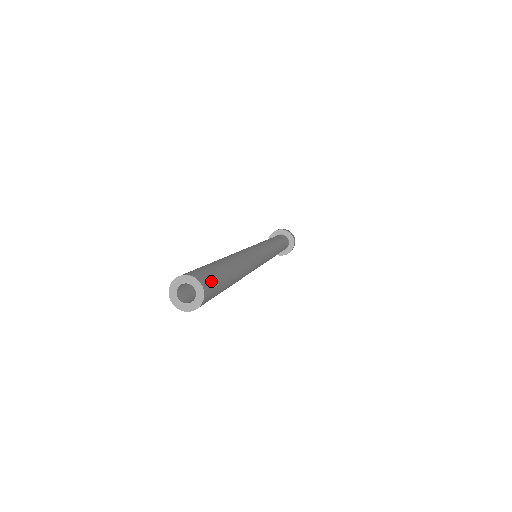
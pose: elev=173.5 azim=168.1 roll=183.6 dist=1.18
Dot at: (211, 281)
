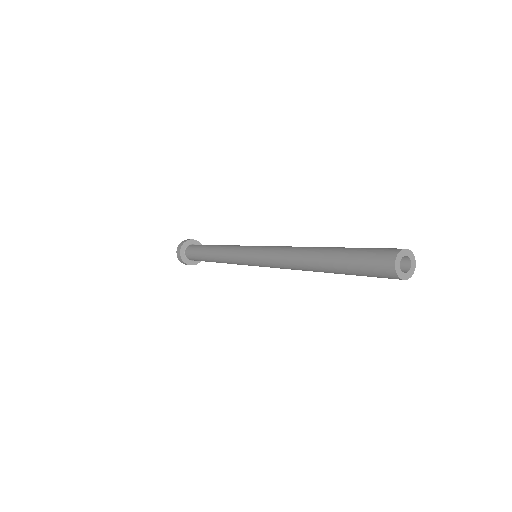
Dot at: (387, 249)
